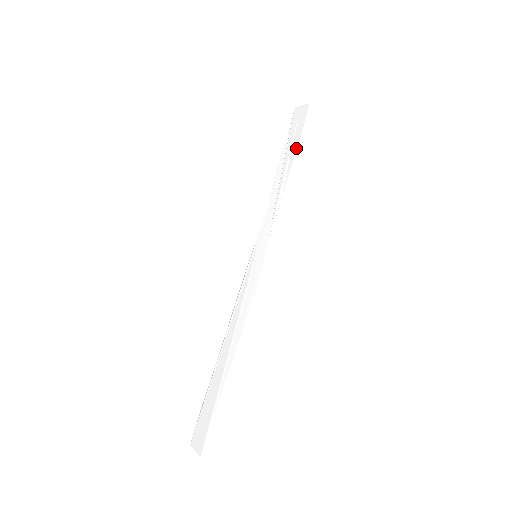
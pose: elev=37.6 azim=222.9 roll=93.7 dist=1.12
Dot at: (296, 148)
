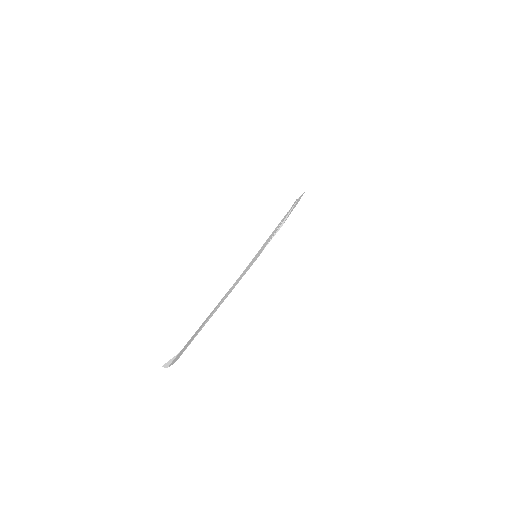
Dot at: (294, 207)
